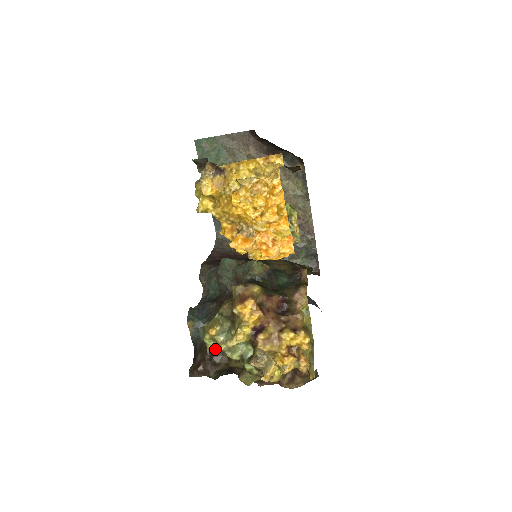
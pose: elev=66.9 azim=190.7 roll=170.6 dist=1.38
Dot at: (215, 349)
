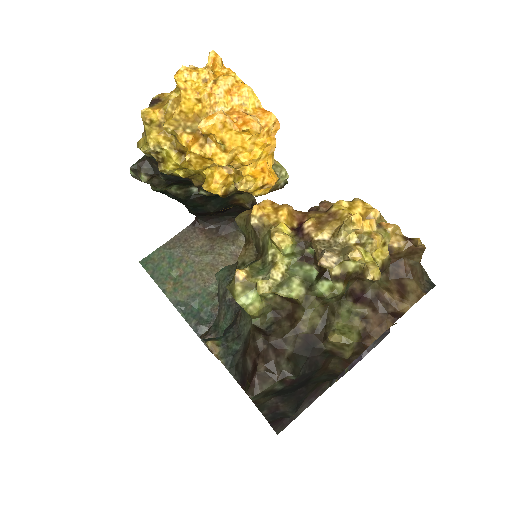
Dot at: (258, 286)
